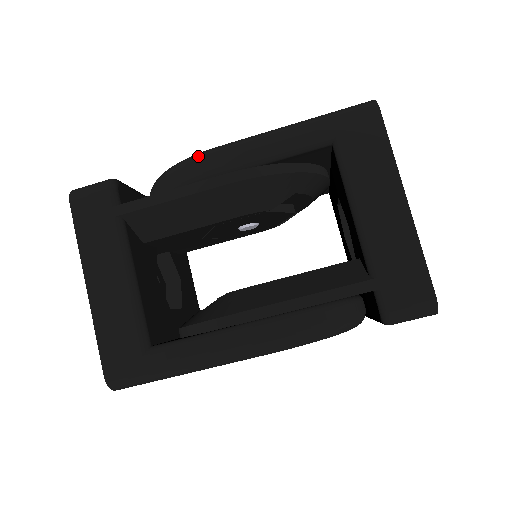
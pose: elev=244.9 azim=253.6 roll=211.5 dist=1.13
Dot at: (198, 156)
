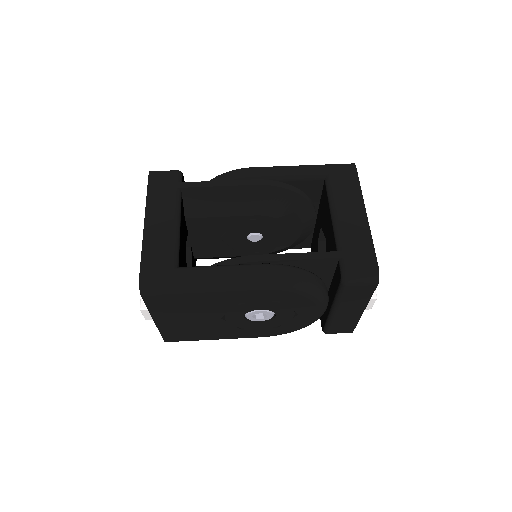
Dot at: (240, 169)
